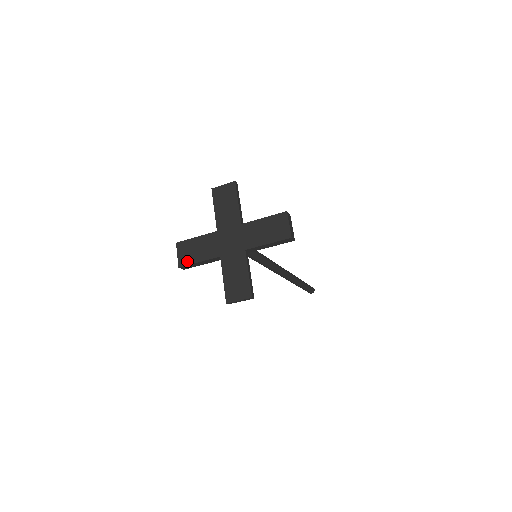
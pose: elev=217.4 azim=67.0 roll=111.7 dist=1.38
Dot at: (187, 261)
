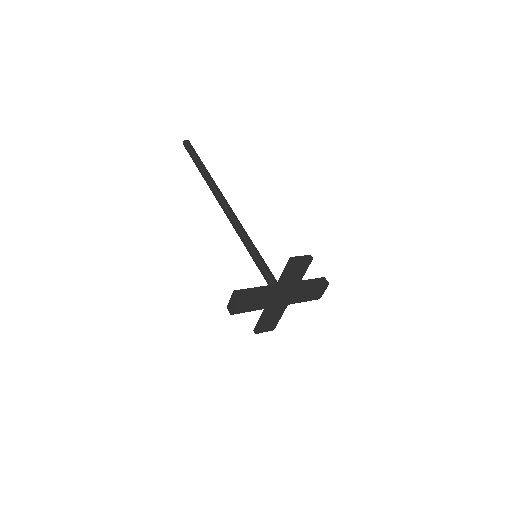
Dot at: (241, 311)
